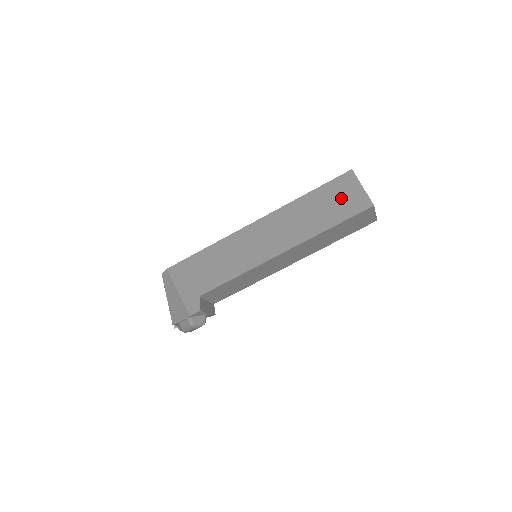
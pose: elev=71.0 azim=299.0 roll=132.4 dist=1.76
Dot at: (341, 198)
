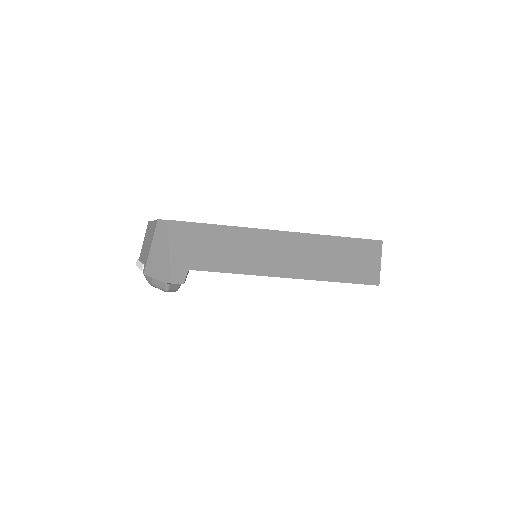
Dot at: (359, 261)
